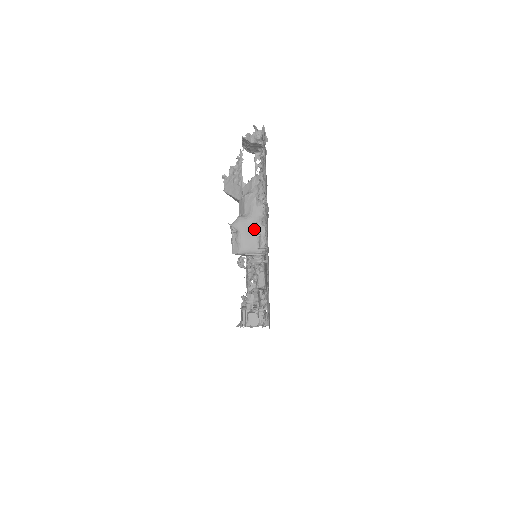
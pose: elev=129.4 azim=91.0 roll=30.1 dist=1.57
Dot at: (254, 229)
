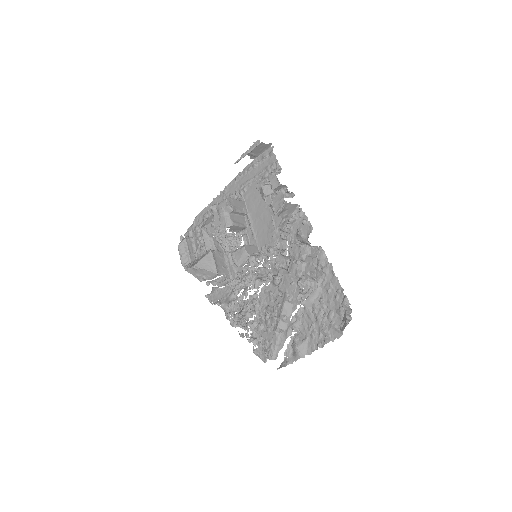
Dot at: occluded
